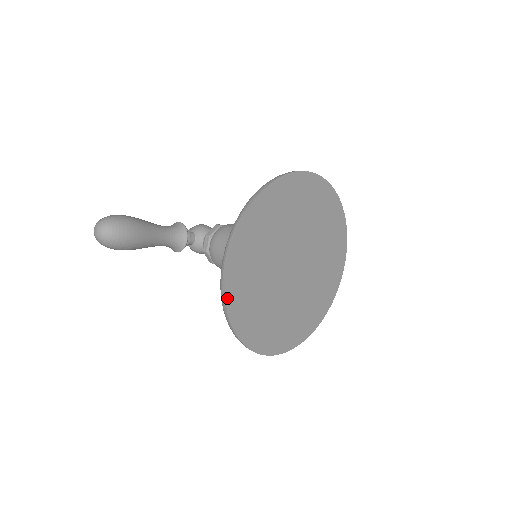
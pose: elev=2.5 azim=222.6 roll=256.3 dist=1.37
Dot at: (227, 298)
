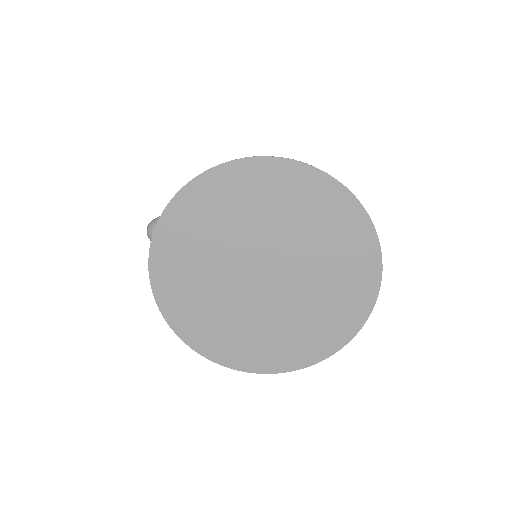
Dot at: (164, 313)
